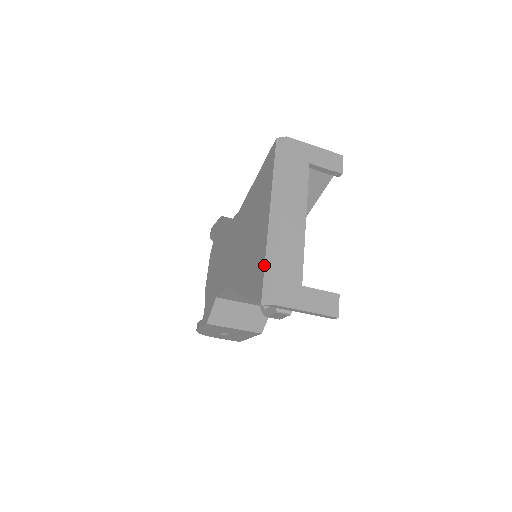
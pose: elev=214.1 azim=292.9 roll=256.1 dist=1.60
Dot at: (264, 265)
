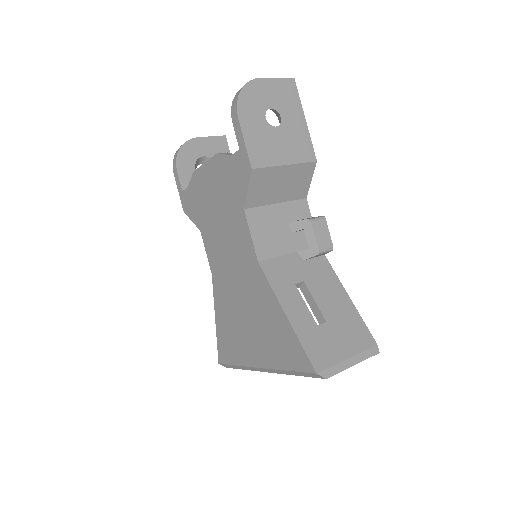
Dot at: (234, 365)
